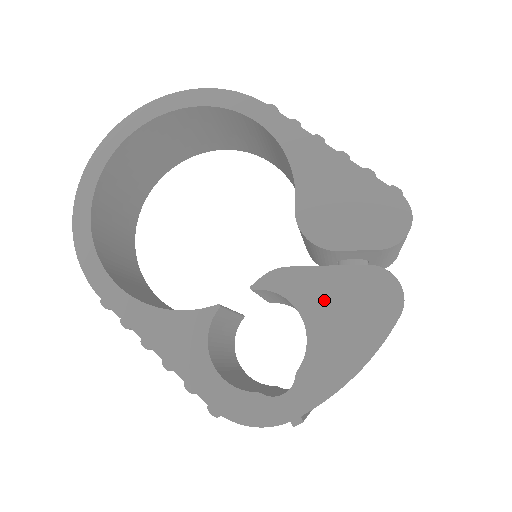
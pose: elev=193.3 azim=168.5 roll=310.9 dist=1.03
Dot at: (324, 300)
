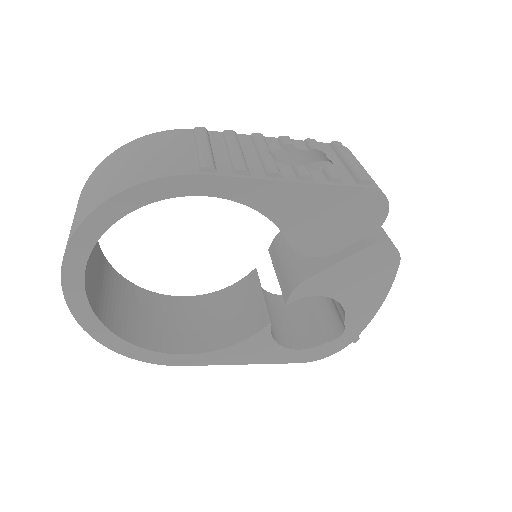
Dot at: (343, 283)
